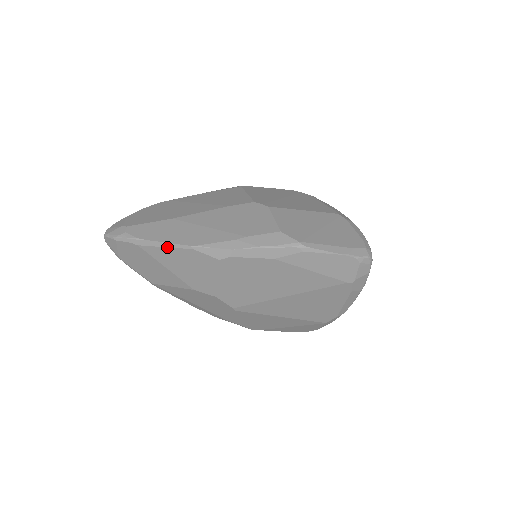
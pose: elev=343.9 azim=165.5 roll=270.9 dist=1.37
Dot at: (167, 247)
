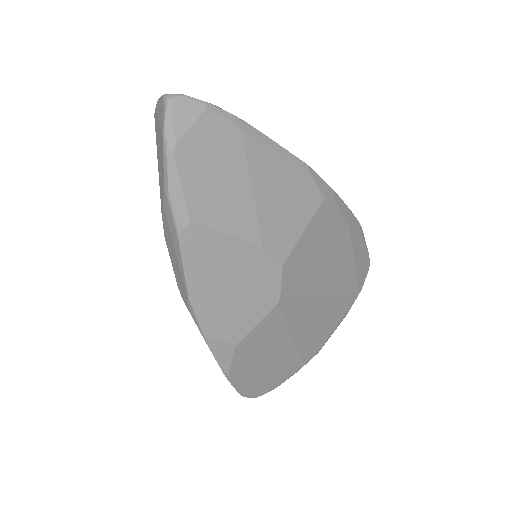
Dot at: (280, 153)
